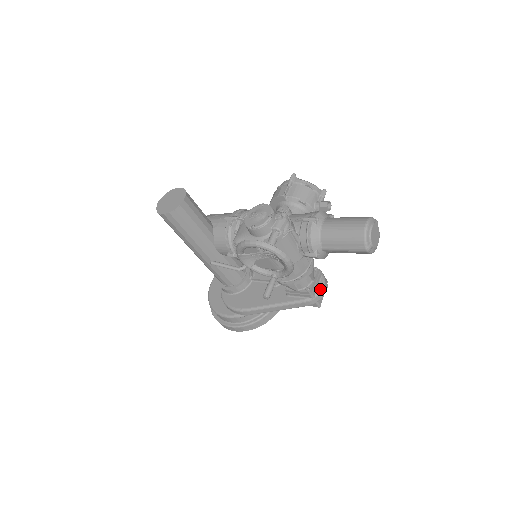
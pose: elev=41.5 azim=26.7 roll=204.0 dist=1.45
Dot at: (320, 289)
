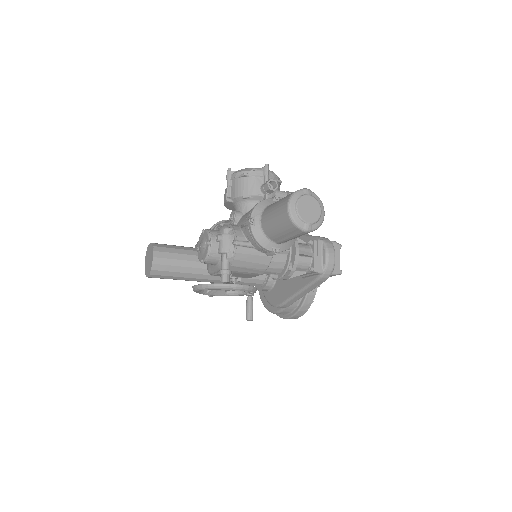
Dot at: (325, 261)
